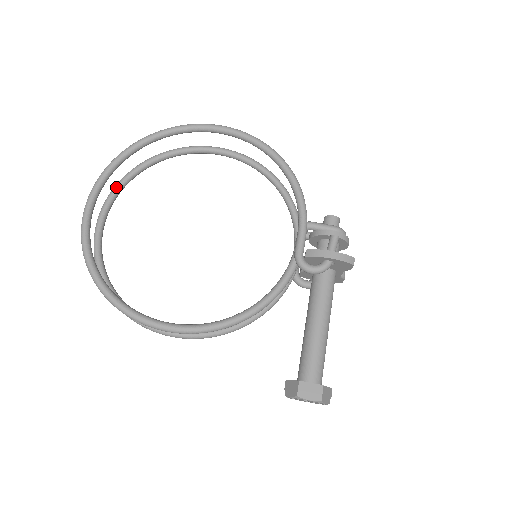
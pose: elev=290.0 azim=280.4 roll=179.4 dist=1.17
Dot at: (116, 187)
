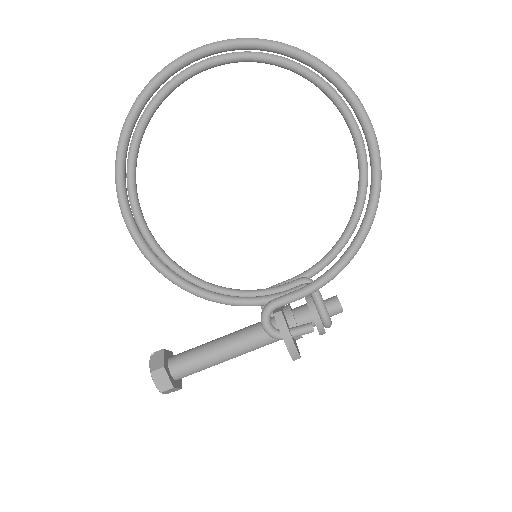
Dot at: (243, 54)
